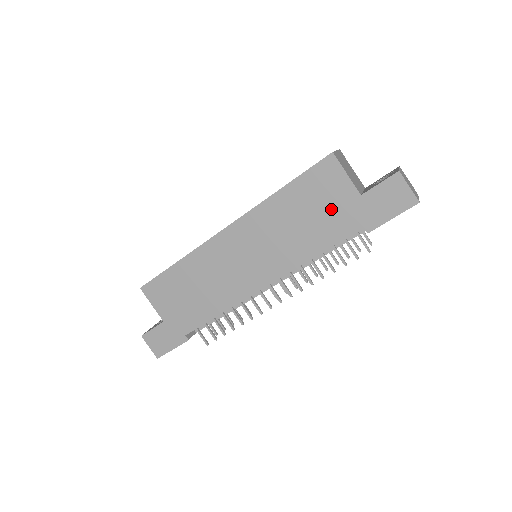
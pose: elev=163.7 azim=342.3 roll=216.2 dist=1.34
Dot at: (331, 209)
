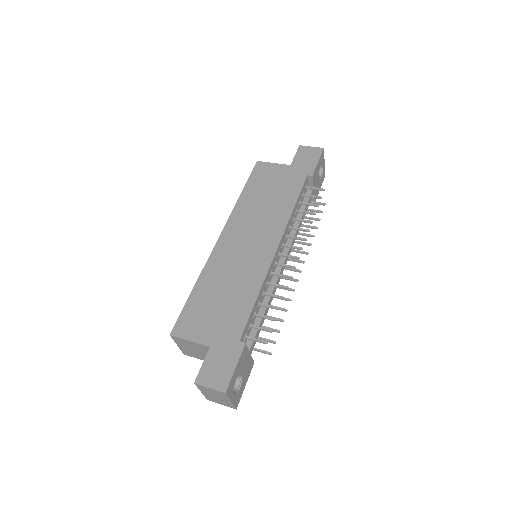
Dot at: (280, 181)
